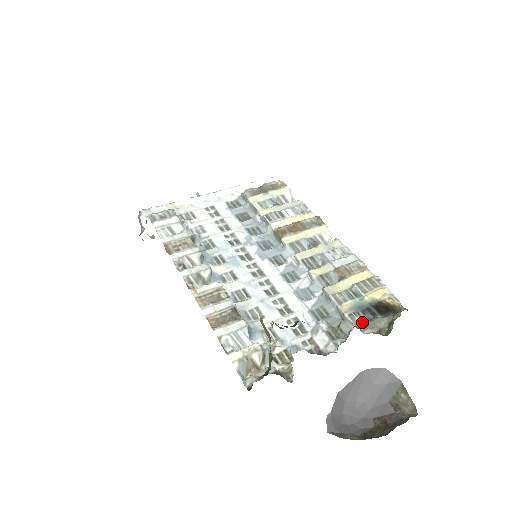
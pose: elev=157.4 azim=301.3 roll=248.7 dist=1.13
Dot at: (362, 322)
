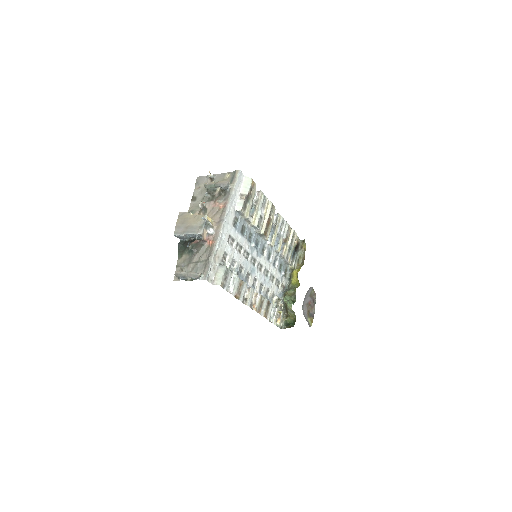
Dot at: (293, 262)
